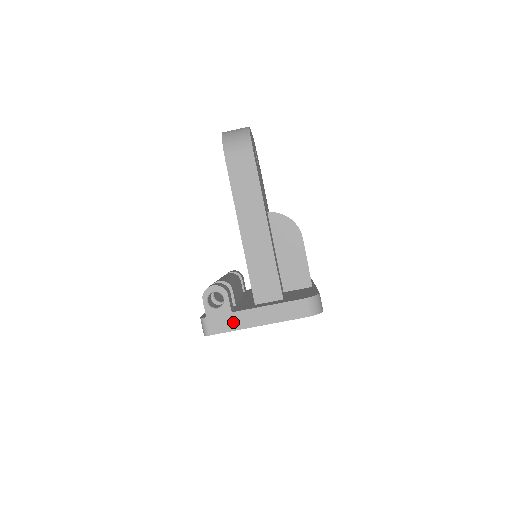
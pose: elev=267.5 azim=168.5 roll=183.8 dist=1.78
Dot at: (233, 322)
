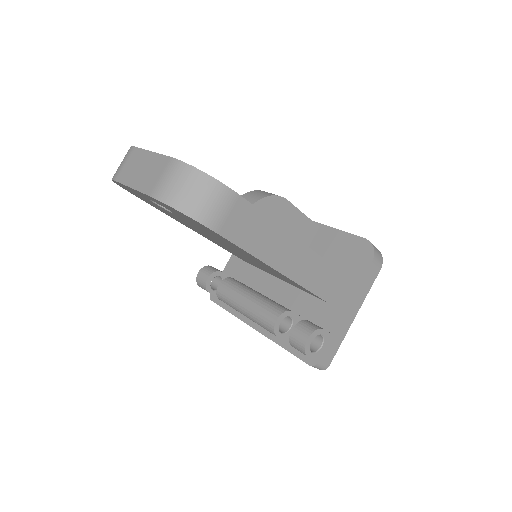
Dot at: (338, 338)
